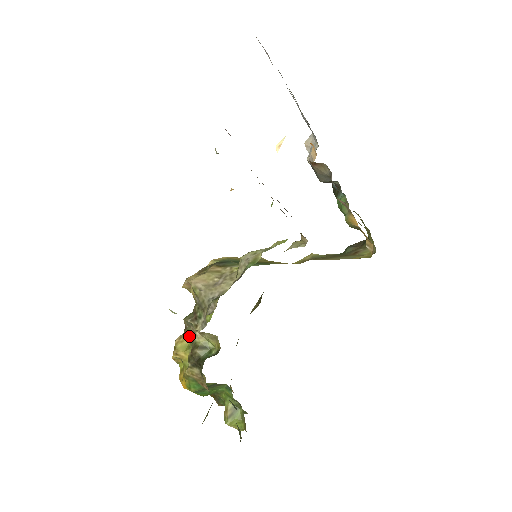
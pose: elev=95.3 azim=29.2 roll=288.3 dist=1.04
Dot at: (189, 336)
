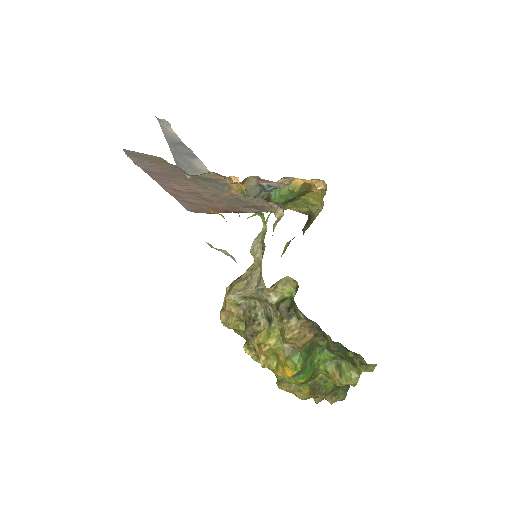
Dot at: (261, 330)
